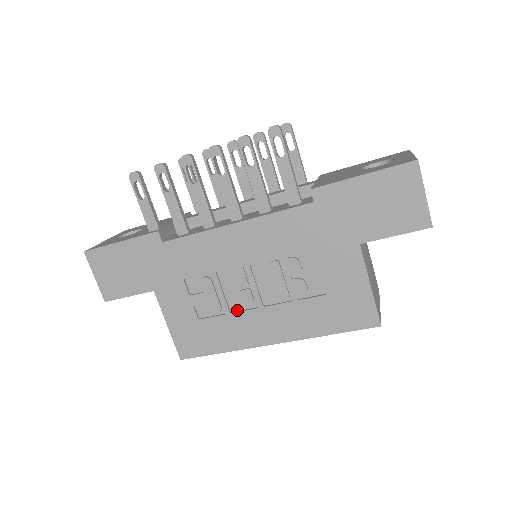
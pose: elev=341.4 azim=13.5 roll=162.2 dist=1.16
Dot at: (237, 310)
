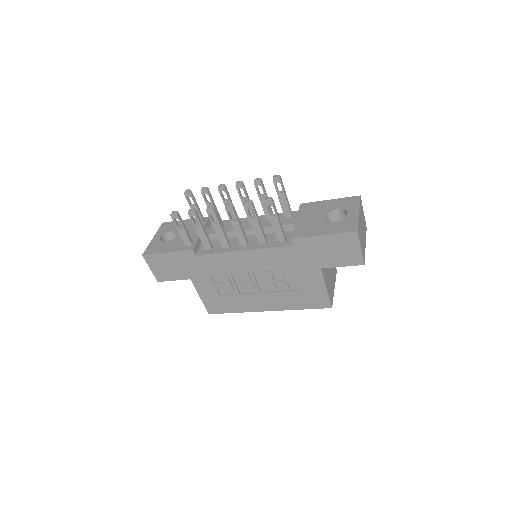
Dot at: (244, 293)
